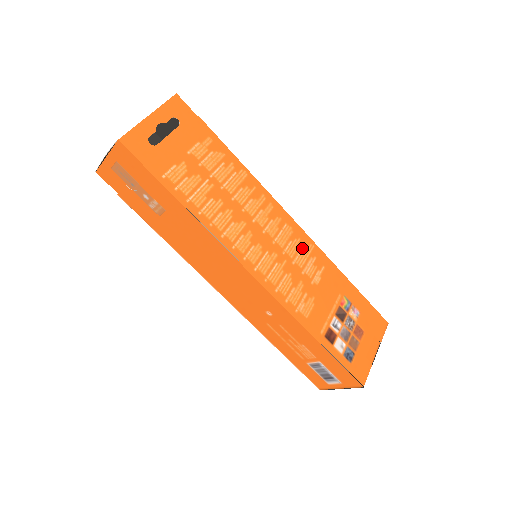
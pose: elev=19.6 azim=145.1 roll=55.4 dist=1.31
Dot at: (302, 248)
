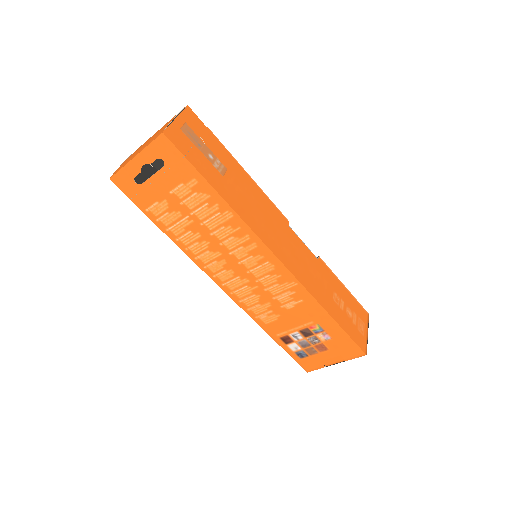
Dot at: (281, 282)
